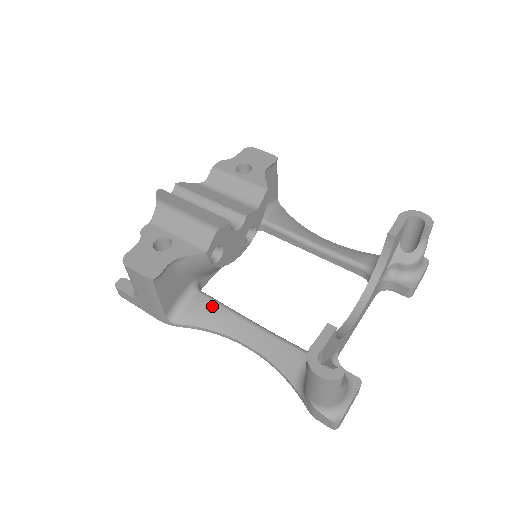
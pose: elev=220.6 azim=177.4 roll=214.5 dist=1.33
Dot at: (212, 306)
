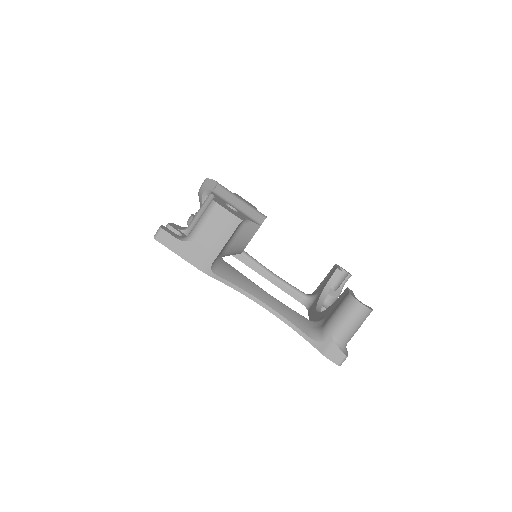
Dot at: (238, 273)
